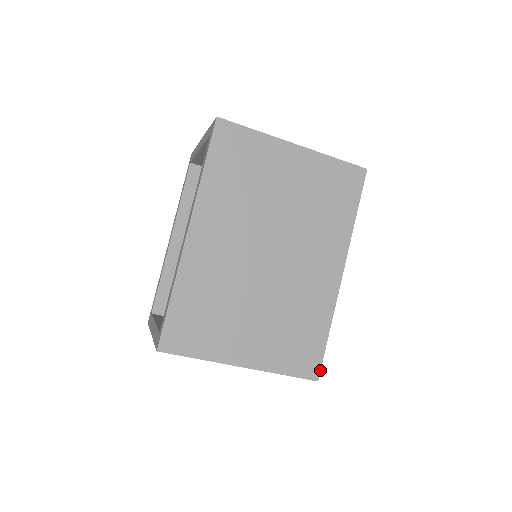
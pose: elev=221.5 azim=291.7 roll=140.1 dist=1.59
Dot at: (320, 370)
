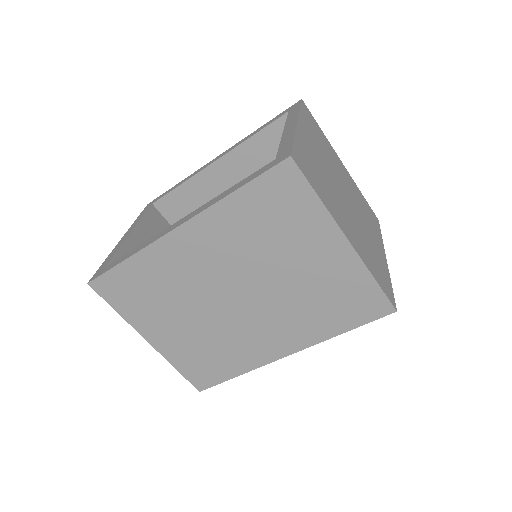
Dot at: (207, 388)
